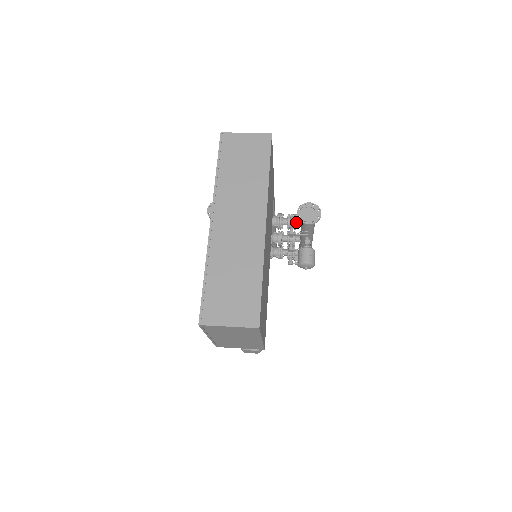
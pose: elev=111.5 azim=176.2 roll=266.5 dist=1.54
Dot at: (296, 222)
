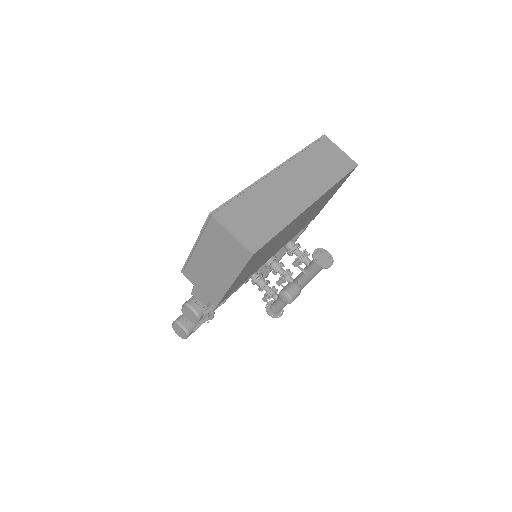
Dot at: (307, 258)
